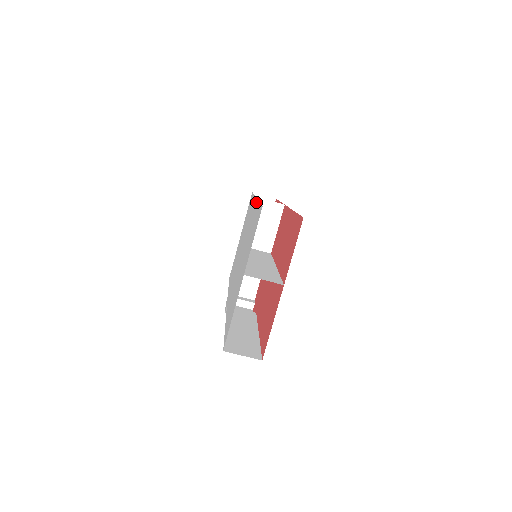
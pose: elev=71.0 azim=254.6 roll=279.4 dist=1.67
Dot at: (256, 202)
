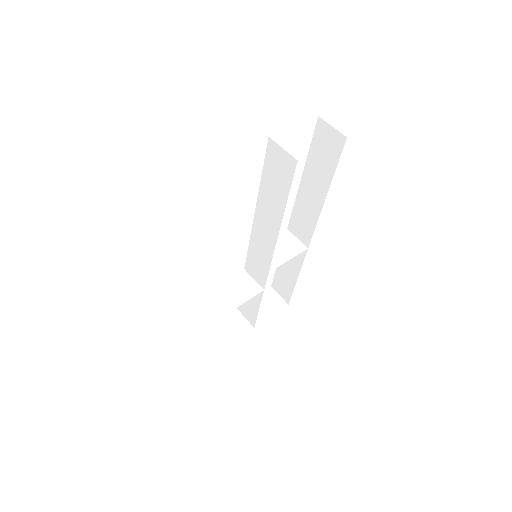
Dot at: occluded
